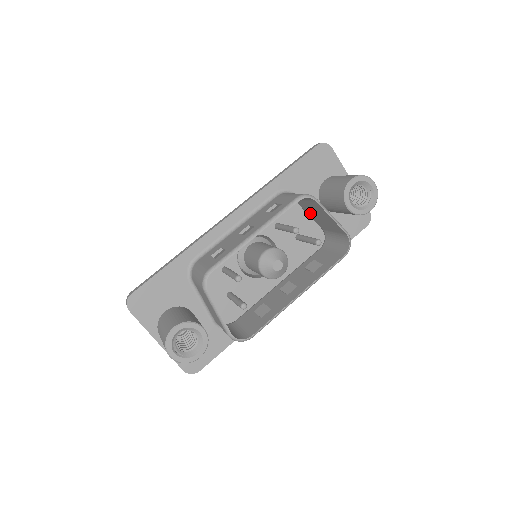
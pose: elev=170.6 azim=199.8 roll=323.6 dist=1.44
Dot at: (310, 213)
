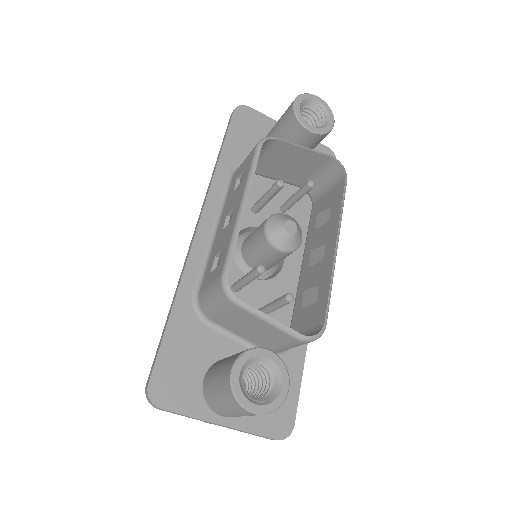
Dot at: (277, 173)
